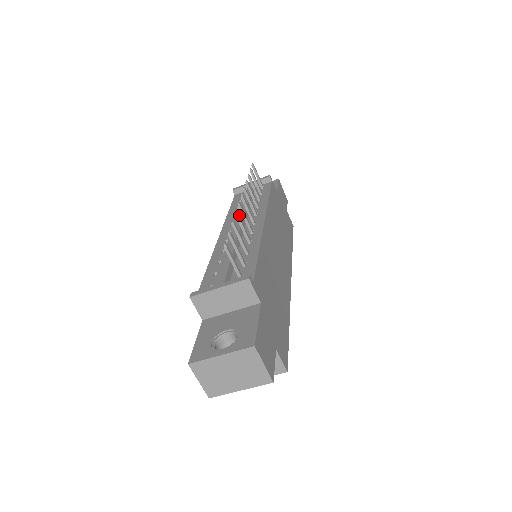
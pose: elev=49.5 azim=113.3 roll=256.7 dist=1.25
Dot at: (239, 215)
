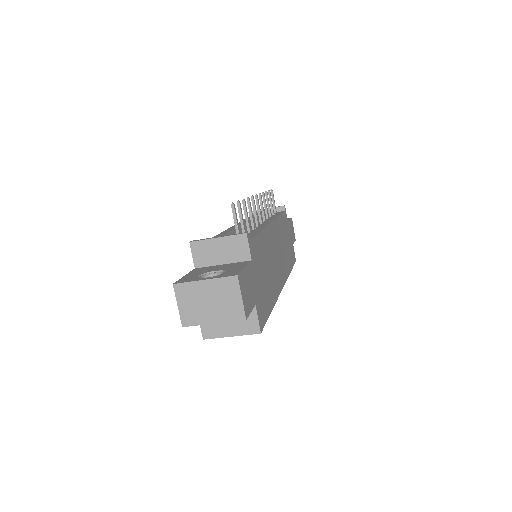
Dot at: occluded
